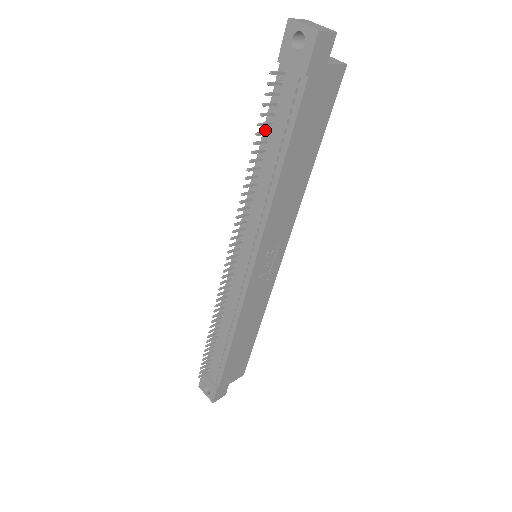
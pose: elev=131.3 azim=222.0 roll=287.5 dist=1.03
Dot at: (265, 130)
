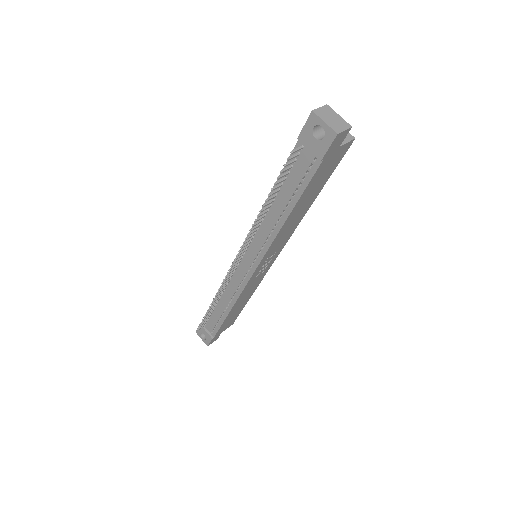
Dot at: occluded
